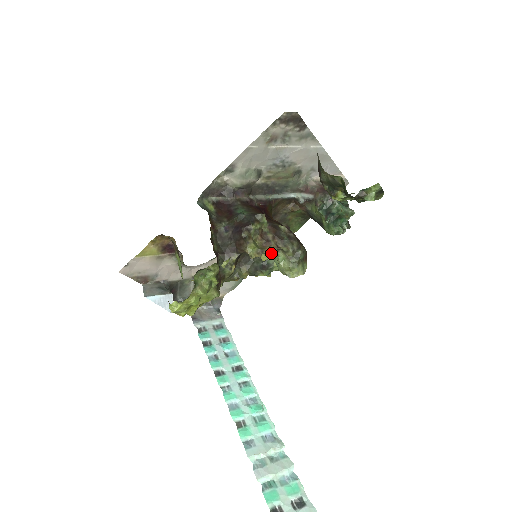
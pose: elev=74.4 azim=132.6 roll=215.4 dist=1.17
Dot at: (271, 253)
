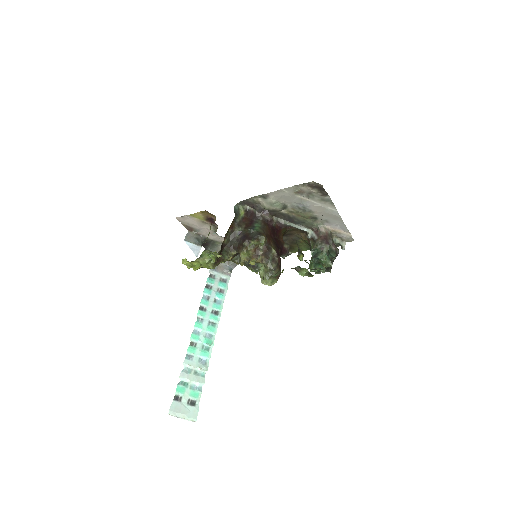
Dot at: occluded
